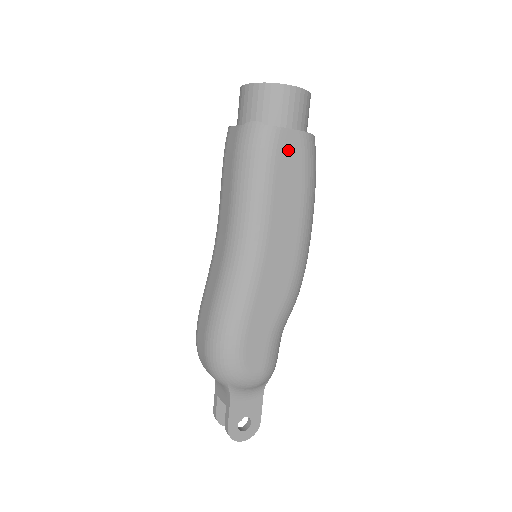
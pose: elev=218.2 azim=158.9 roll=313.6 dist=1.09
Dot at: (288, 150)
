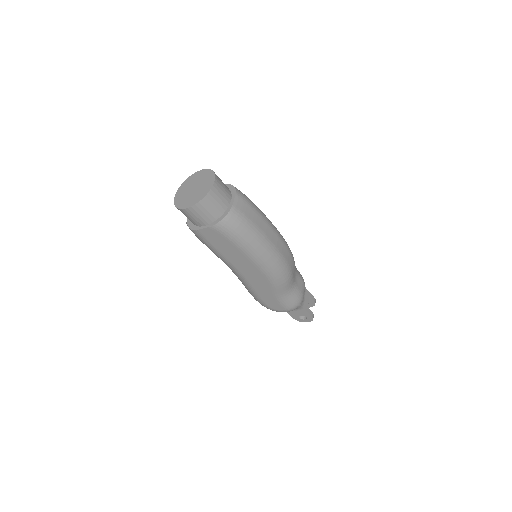
Dot at: (211, 237)
